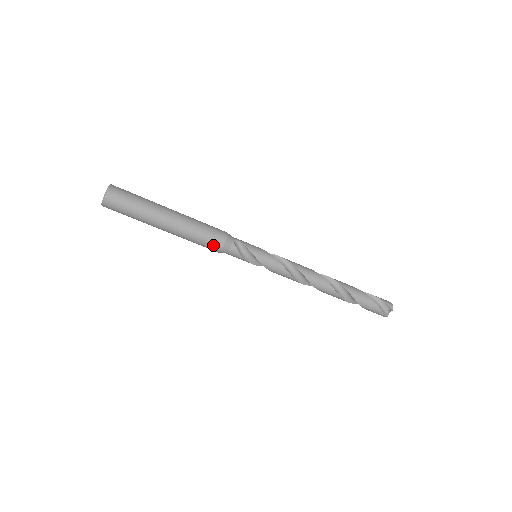
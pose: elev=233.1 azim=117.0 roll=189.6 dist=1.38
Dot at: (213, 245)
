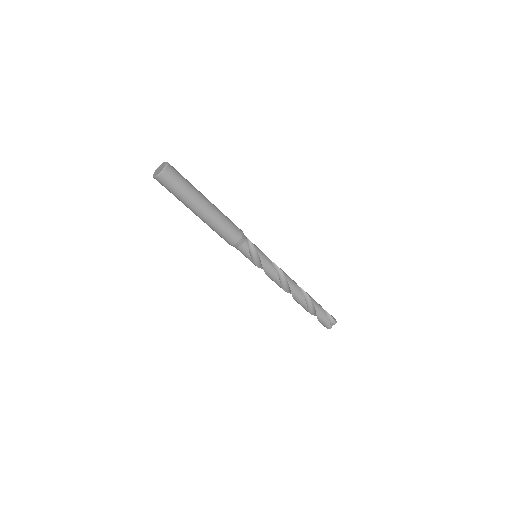
Dot at: (232, 237)
